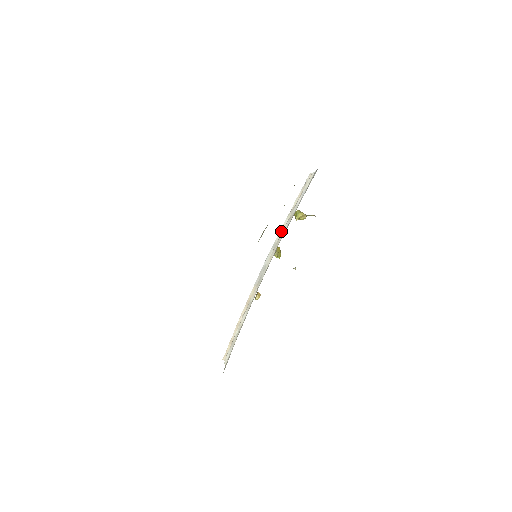
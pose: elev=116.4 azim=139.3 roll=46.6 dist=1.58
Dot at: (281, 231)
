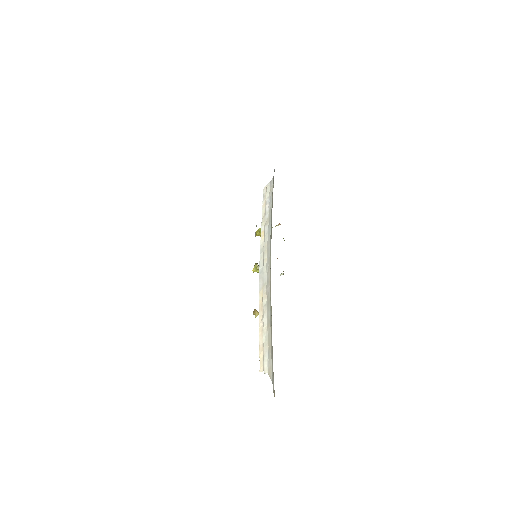
Dot at: (262, 237)
